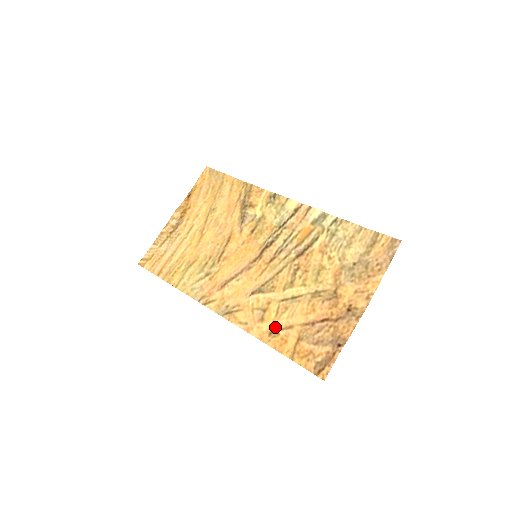
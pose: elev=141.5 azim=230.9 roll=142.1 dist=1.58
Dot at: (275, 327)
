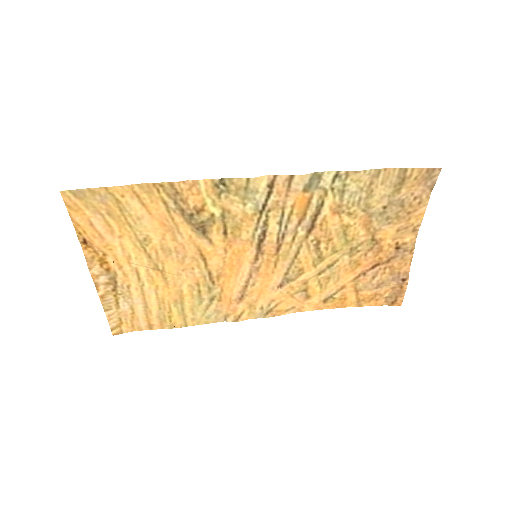
Dot at: (326, 295)
